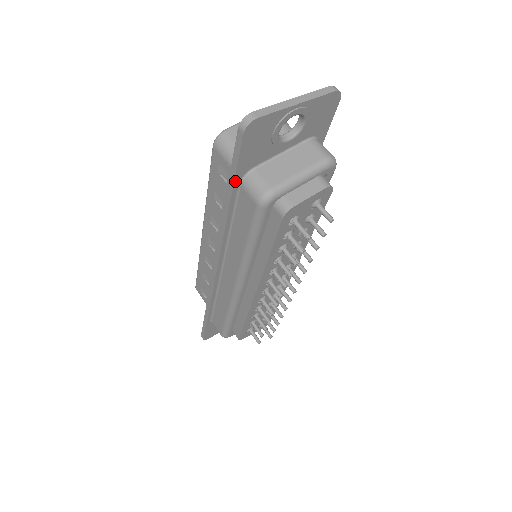
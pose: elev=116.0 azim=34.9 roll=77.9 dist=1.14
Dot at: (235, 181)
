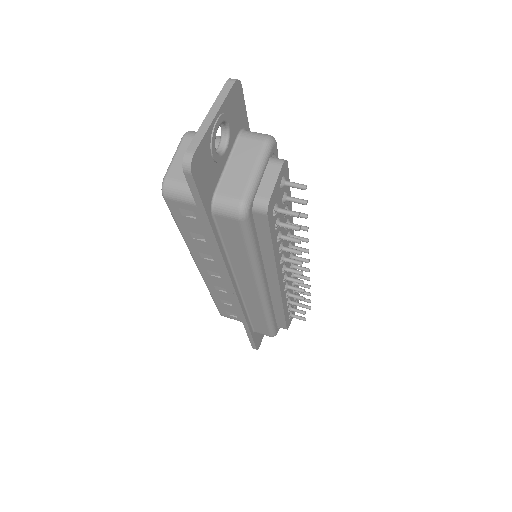
Dot at: (207, 215)
